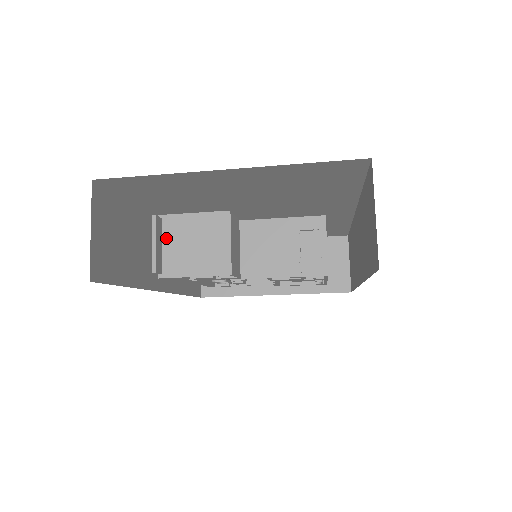
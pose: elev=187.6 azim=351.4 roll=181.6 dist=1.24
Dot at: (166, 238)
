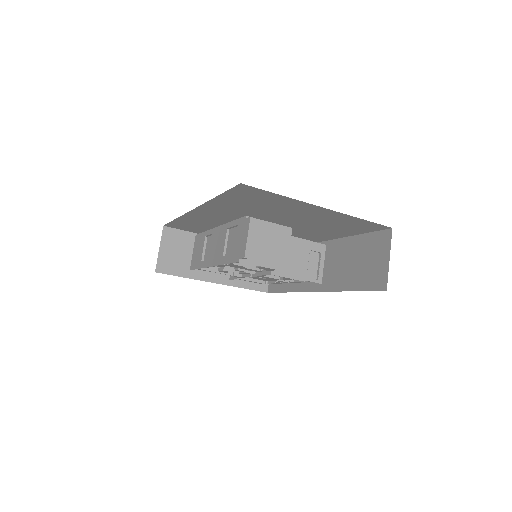
Dot at: occluded
